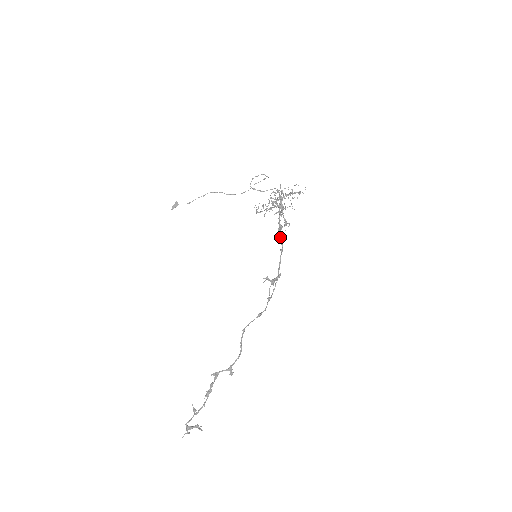
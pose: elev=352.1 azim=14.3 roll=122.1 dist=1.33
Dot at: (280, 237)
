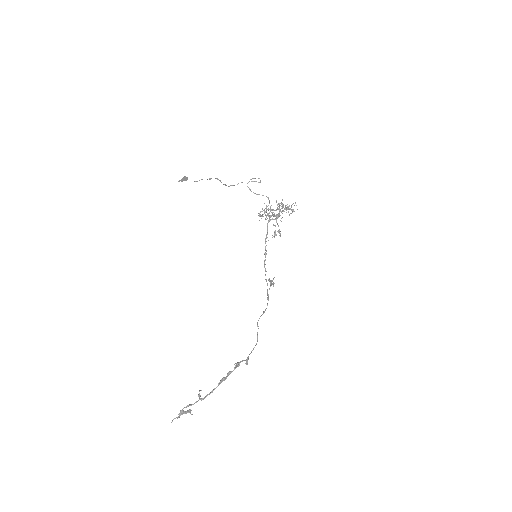
Dot at: occluded
